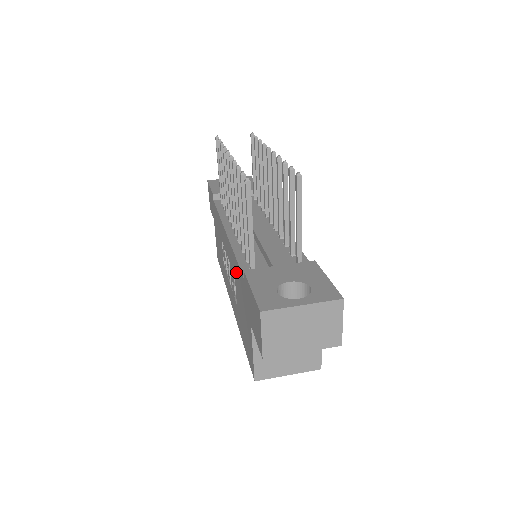
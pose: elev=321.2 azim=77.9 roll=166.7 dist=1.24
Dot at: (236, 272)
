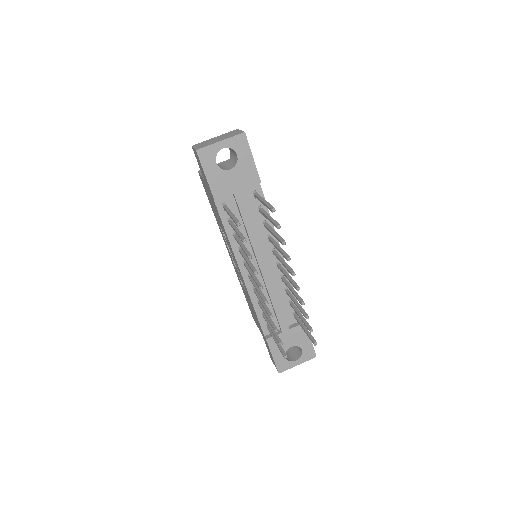
Dot at: (252, 306)
